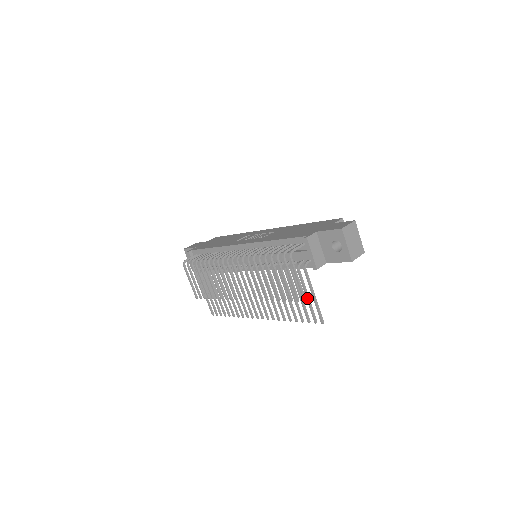
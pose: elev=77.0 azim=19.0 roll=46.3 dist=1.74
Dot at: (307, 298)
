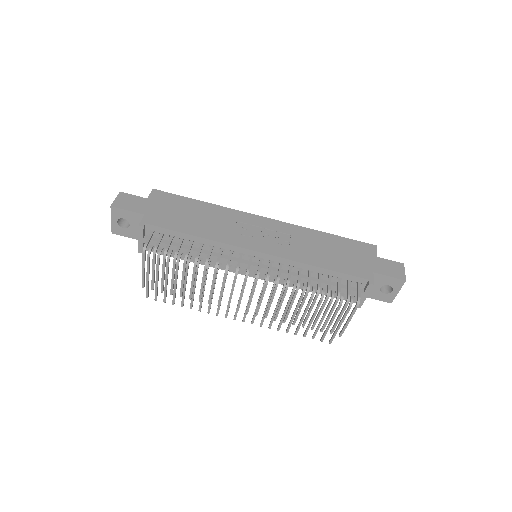
Dot at: (330, 325)
